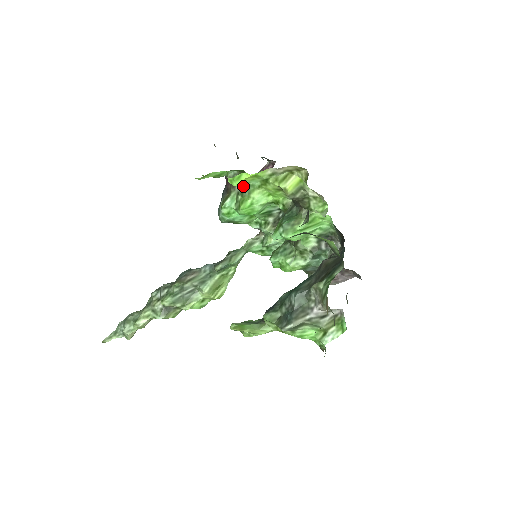
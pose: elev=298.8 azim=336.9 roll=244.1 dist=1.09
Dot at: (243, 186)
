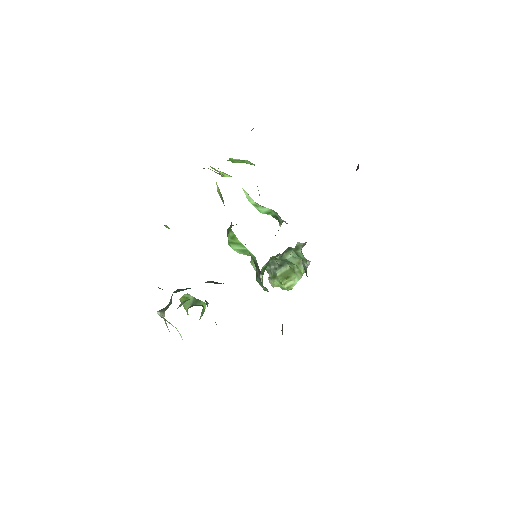
Dot at: occluded
